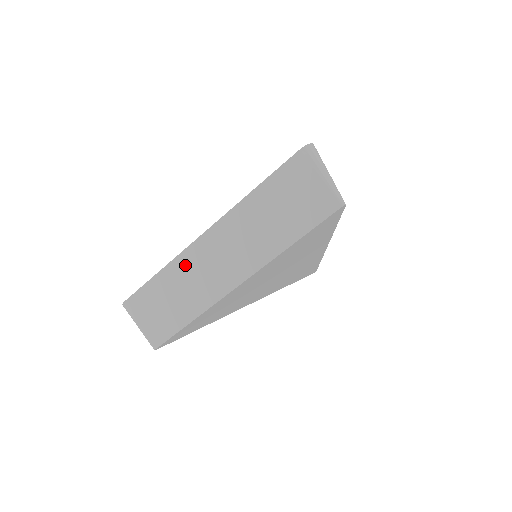
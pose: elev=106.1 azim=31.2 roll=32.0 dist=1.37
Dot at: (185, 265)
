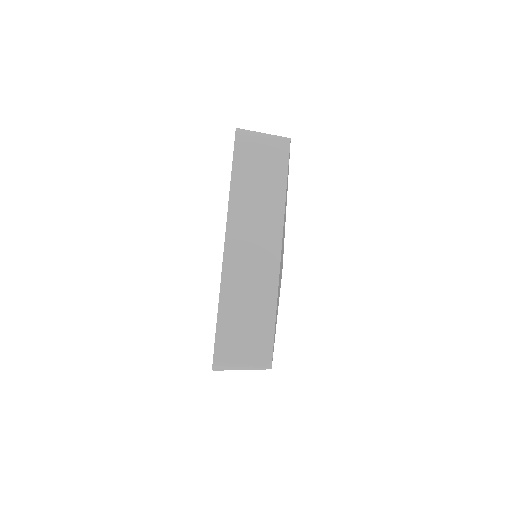
Dot at: (233, 279)
